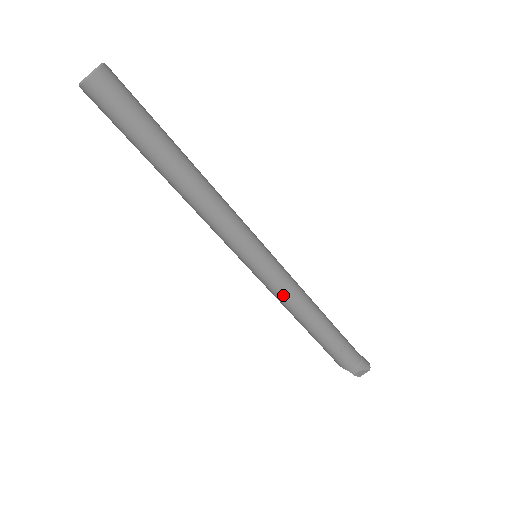
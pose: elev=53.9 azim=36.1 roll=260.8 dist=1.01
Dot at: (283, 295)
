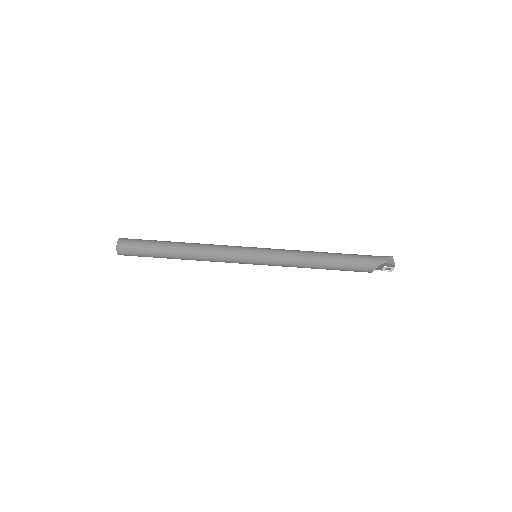
Dot at: (288, 255)
